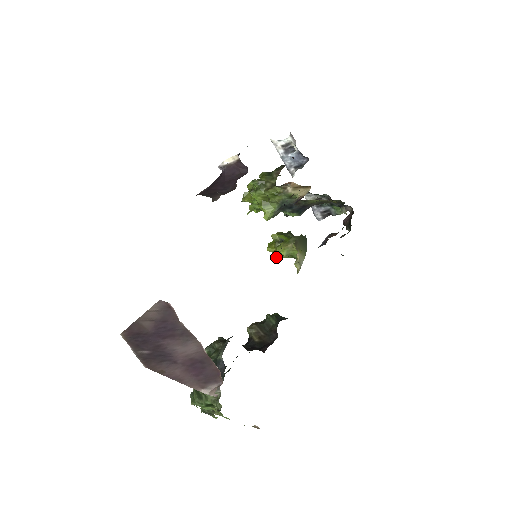
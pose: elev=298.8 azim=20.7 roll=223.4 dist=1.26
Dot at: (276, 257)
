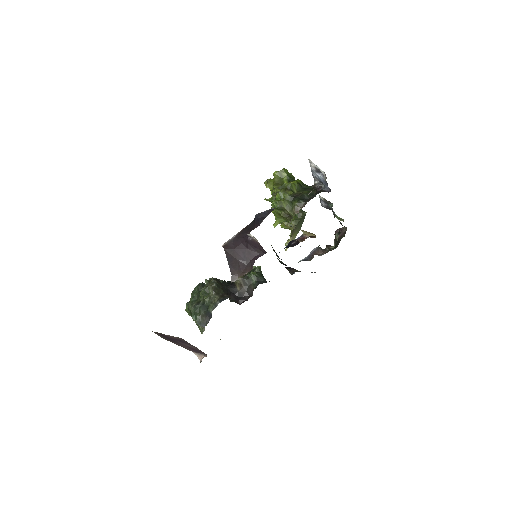
Dot at: occluded
